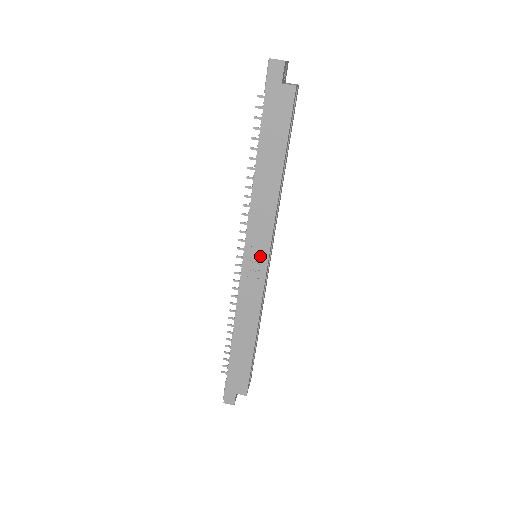
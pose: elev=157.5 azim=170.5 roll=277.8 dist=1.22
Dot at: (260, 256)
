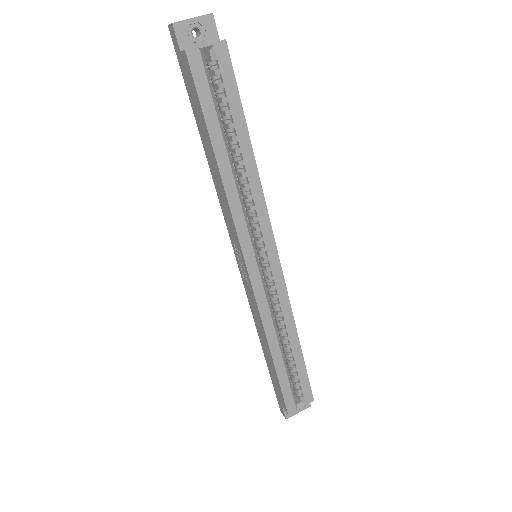
Dot at: (241, 257)
